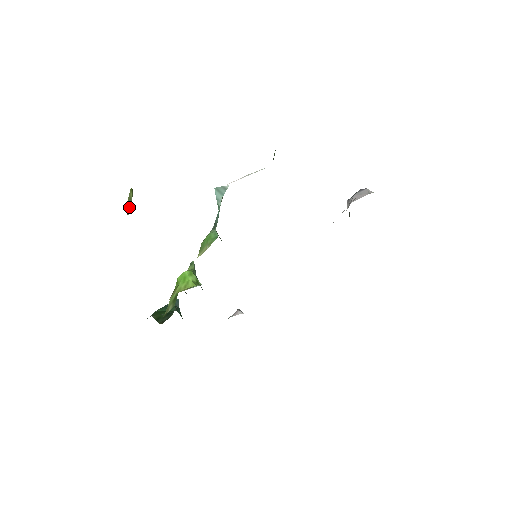
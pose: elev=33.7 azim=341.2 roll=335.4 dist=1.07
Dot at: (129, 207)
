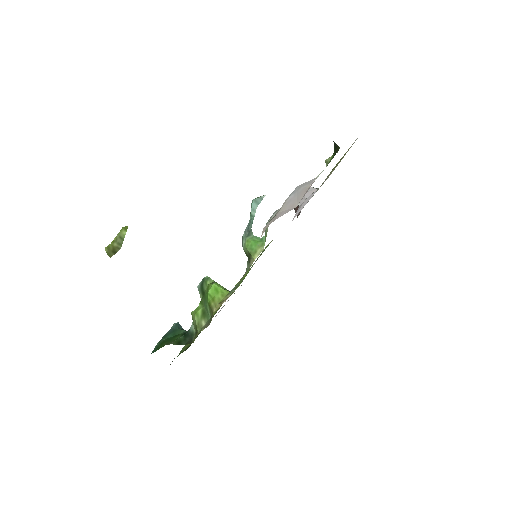
Dot at: (116, 247)
